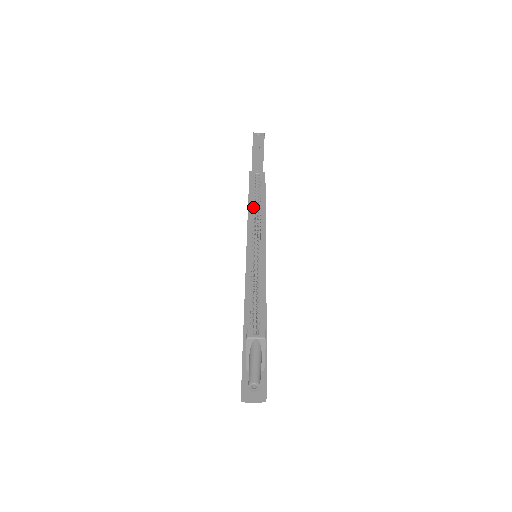
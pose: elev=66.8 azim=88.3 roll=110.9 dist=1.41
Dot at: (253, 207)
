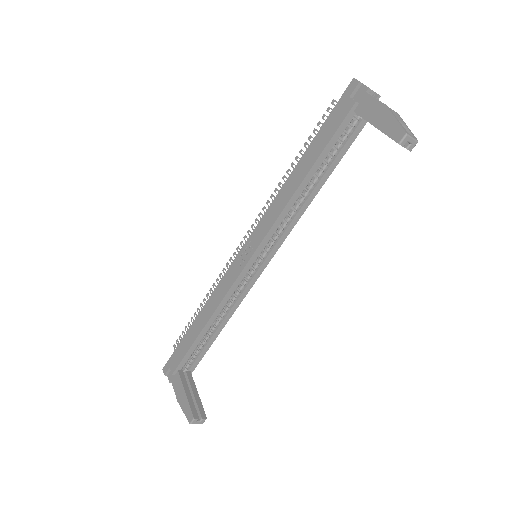
Dot at: (305, 186)
